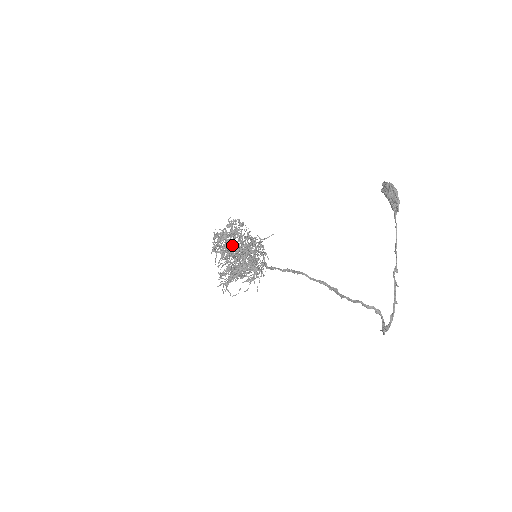
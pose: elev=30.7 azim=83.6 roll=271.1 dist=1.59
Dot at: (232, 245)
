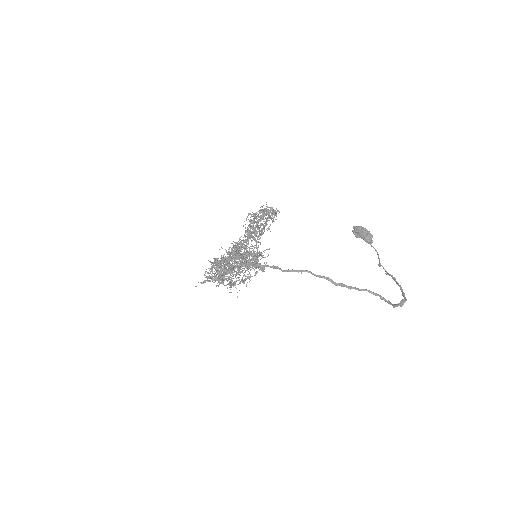
Dot at: occluded
